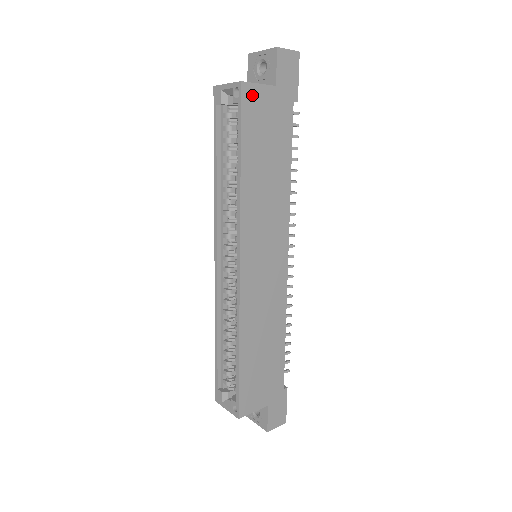
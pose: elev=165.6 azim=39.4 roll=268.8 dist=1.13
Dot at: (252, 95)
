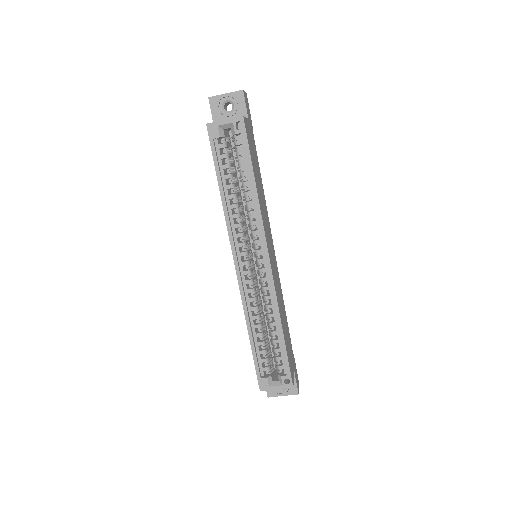
Dot at: (246, 126)
